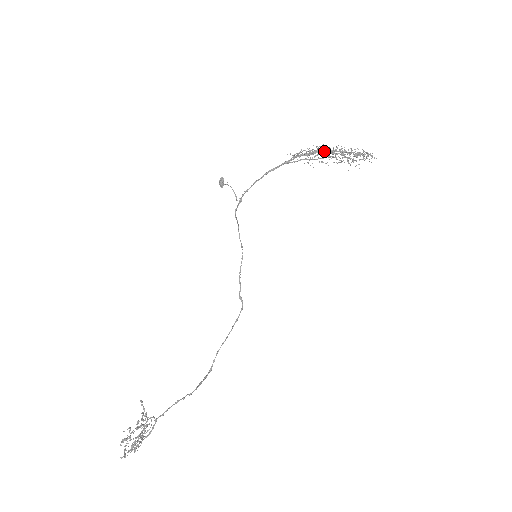
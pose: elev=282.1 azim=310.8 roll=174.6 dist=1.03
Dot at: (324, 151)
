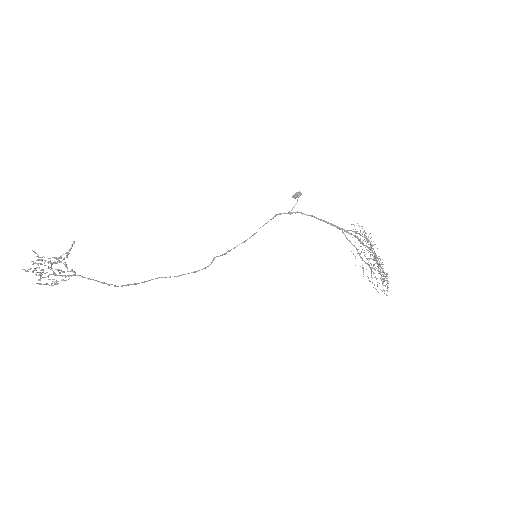
Dot at: occluded
